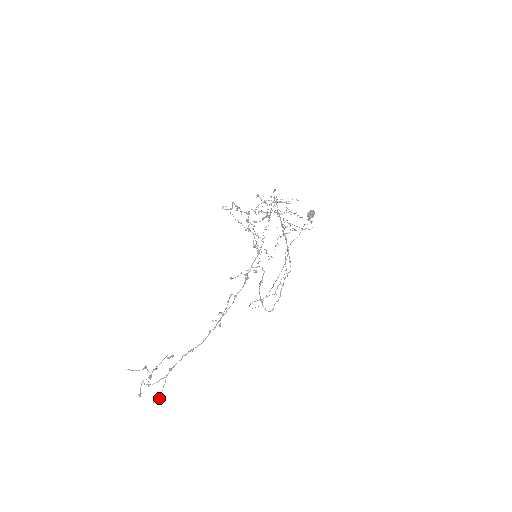
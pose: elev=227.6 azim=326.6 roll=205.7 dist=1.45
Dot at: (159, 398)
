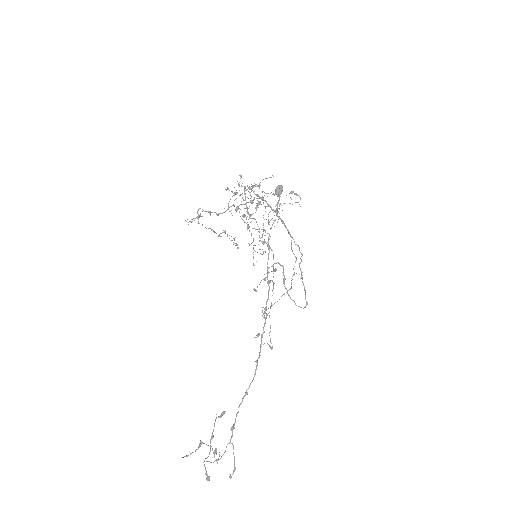
Dot at: (234, 469)
